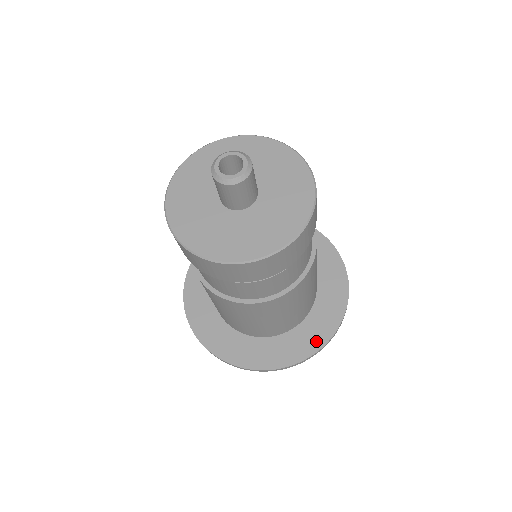
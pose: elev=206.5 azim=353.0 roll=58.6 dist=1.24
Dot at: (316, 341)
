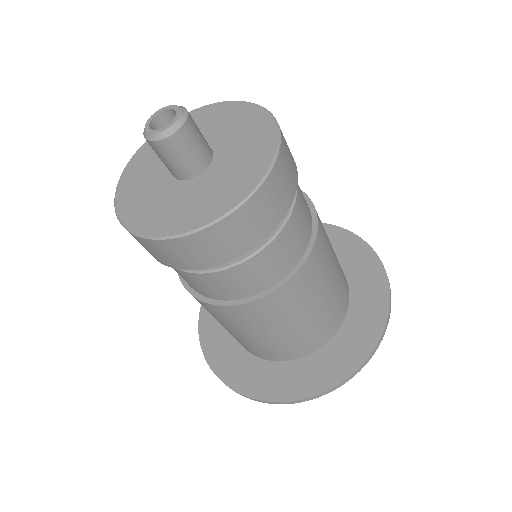
Dot at: (355, 355)
